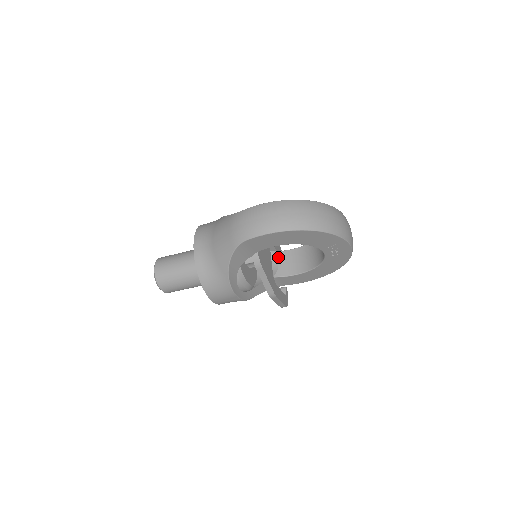
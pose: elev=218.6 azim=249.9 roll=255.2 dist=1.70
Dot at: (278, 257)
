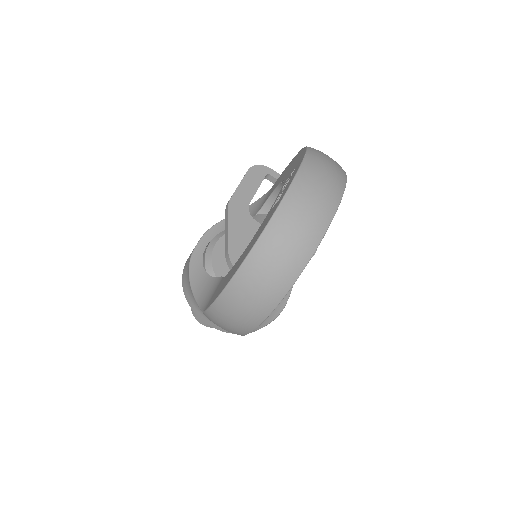
Dot at: occluded
